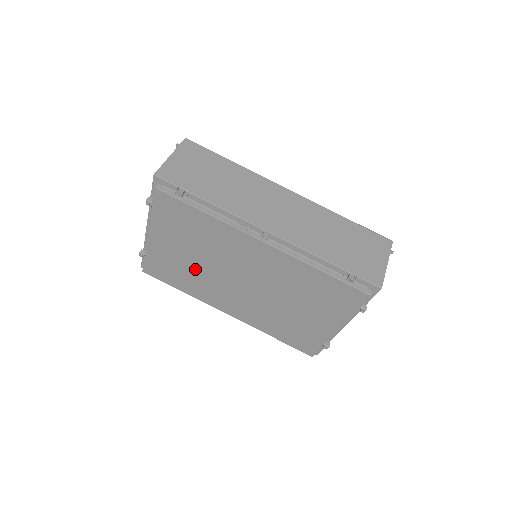
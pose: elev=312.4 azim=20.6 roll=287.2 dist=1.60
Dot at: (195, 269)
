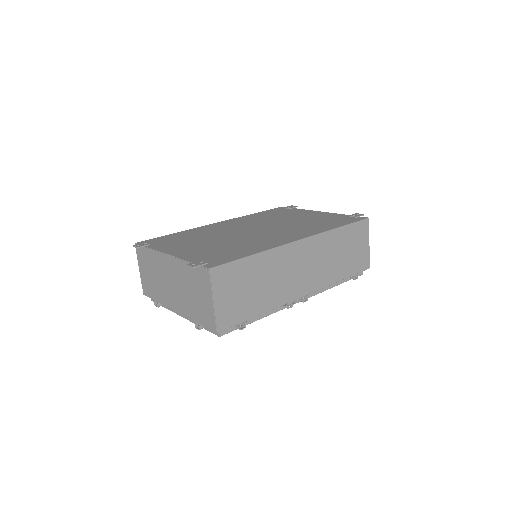
Dot at: occluded
